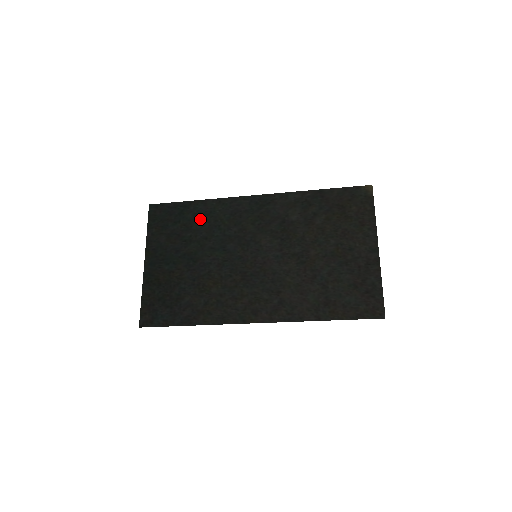
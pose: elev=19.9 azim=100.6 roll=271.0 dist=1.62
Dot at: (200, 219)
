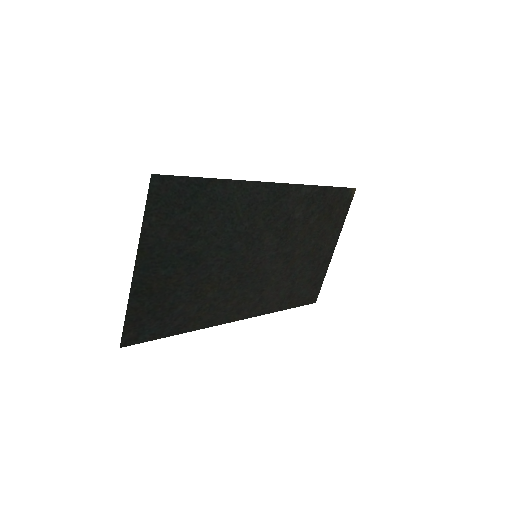
Dot at: (215, 208)
